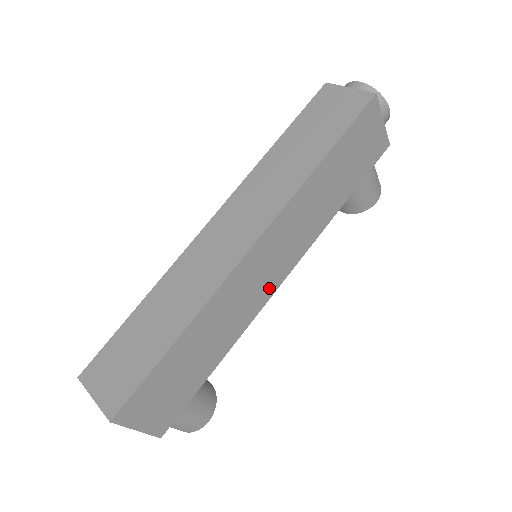
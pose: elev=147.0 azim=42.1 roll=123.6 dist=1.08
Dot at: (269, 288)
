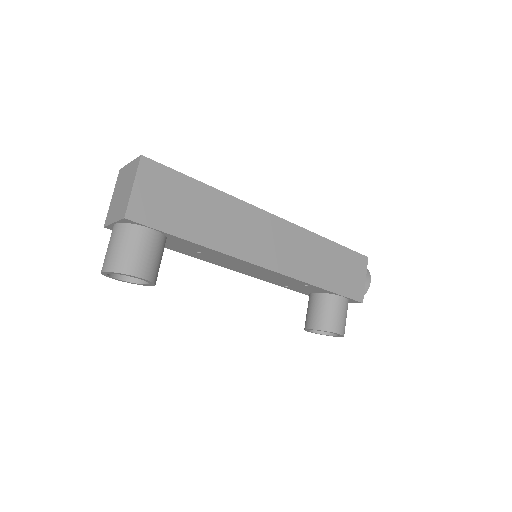
Dot at: (258, 256)
